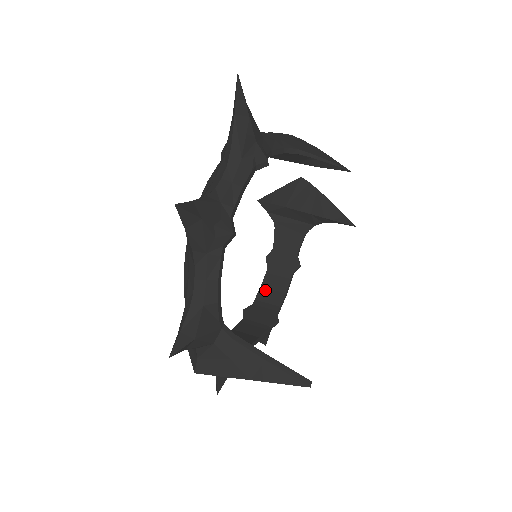
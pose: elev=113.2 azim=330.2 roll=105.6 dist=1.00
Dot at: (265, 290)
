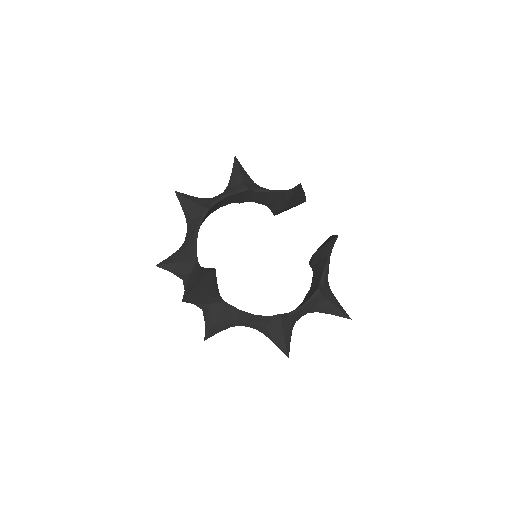
Dot at: occluded
